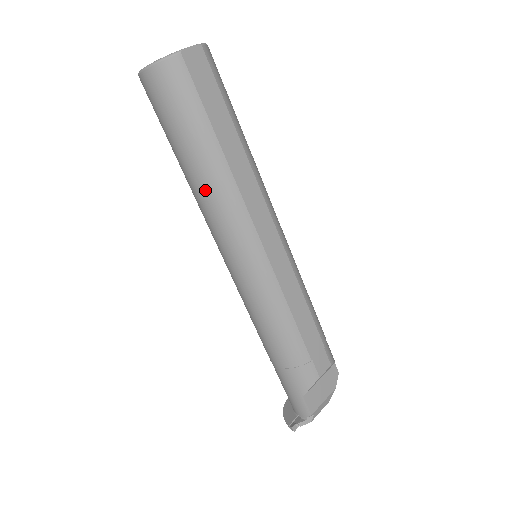
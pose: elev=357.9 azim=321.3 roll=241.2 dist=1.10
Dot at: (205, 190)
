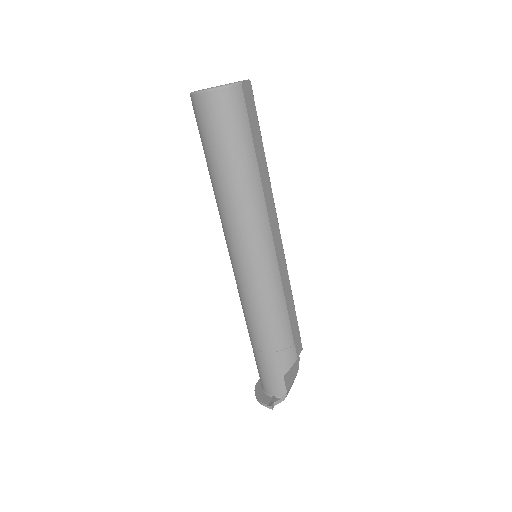
Dot at: (238, 195)
